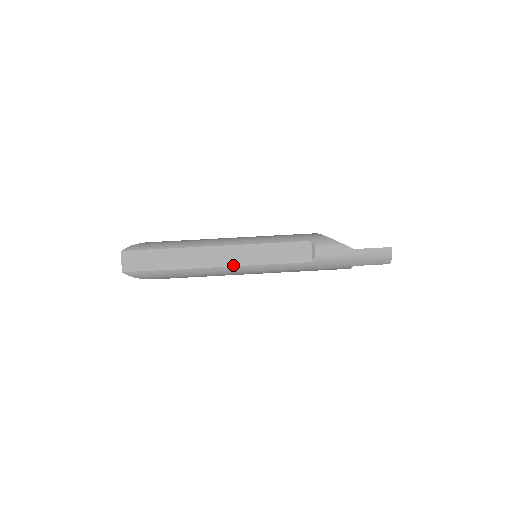
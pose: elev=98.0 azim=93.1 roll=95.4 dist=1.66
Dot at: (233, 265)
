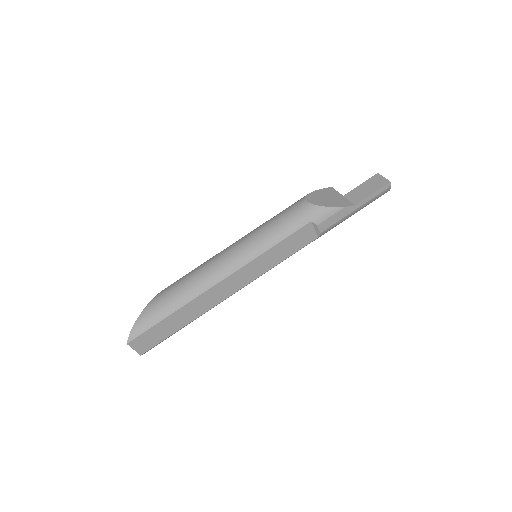
Dot at: (244, 285)
